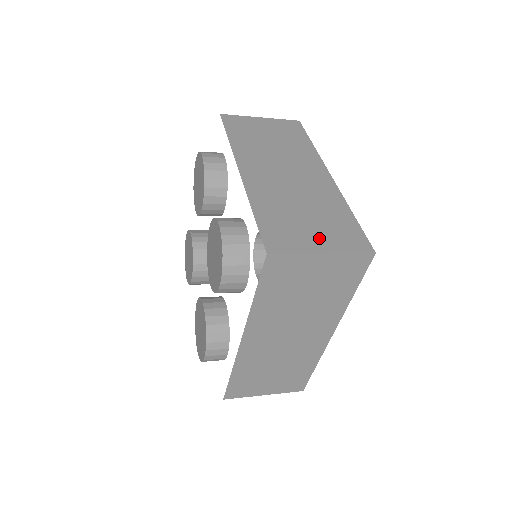
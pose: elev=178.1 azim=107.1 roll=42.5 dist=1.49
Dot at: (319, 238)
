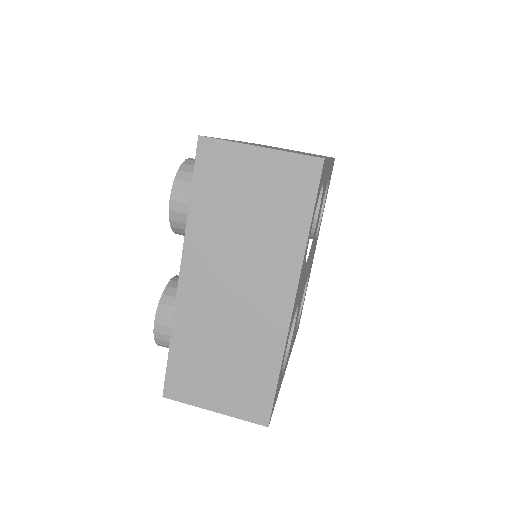
Dot at: (220, 394)
